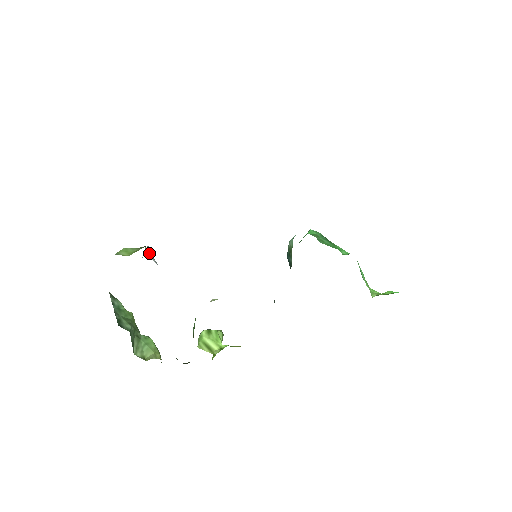
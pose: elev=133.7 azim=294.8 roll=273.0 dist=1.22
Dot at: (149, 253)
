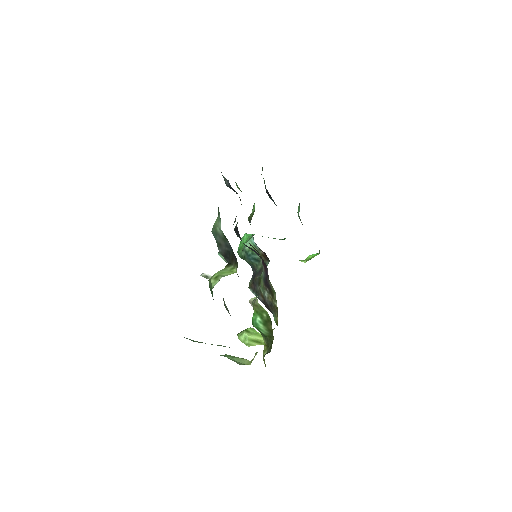
Dot at: occluded
